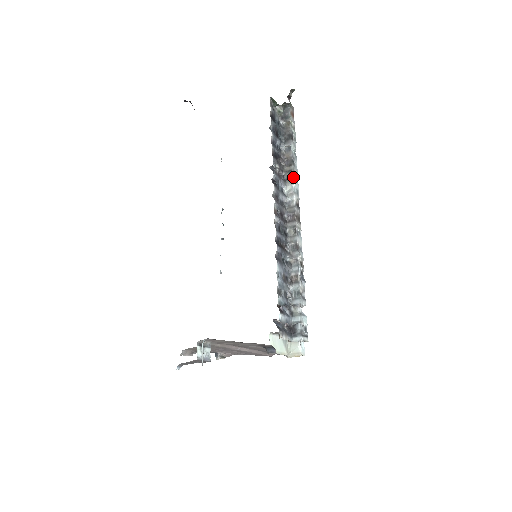
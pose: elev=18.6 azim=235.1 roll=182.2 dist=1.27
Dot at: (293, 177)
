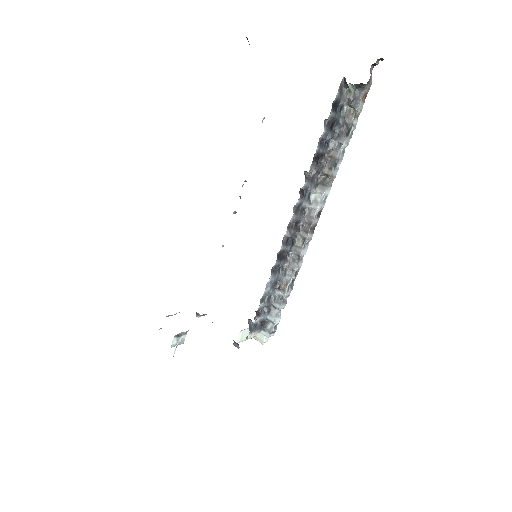
Dot at: (327, 184)
